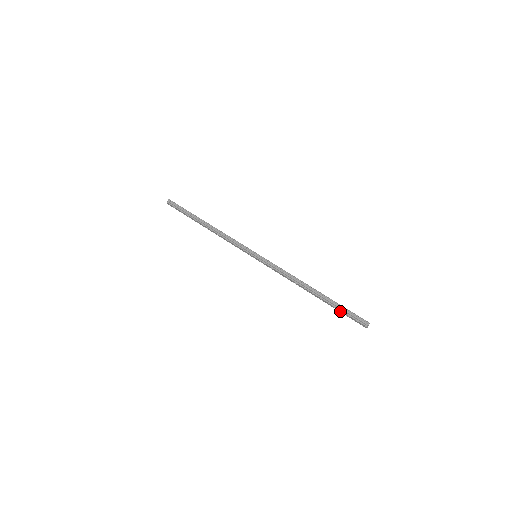
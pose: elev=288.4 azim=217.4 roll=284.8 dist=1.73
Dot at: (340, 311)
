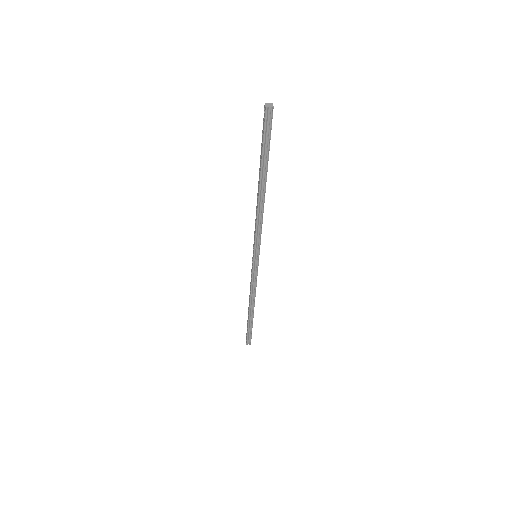
Dot at: (262, 147)
